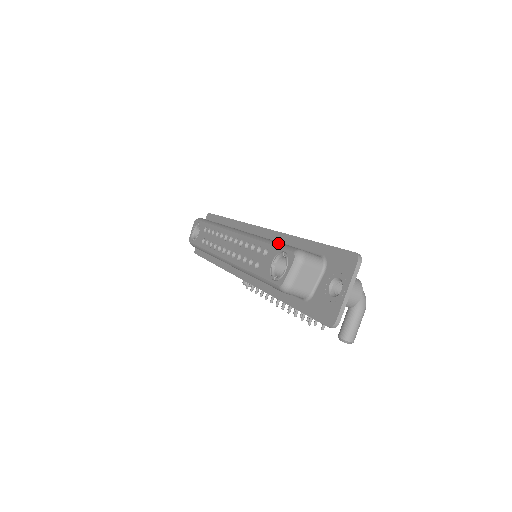
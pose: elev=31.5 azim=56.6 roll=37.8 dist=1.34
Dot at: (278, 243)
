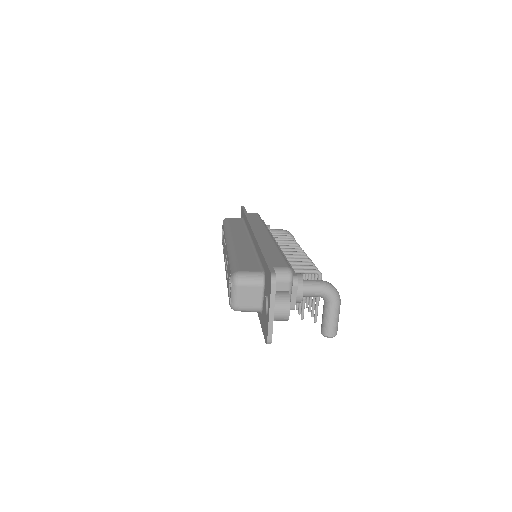
Dot at: (233, 261)
